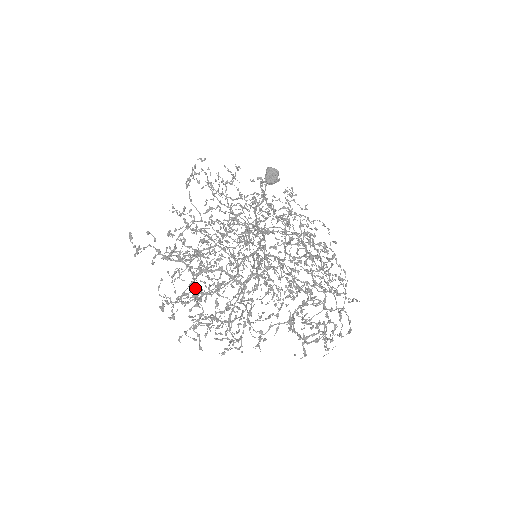
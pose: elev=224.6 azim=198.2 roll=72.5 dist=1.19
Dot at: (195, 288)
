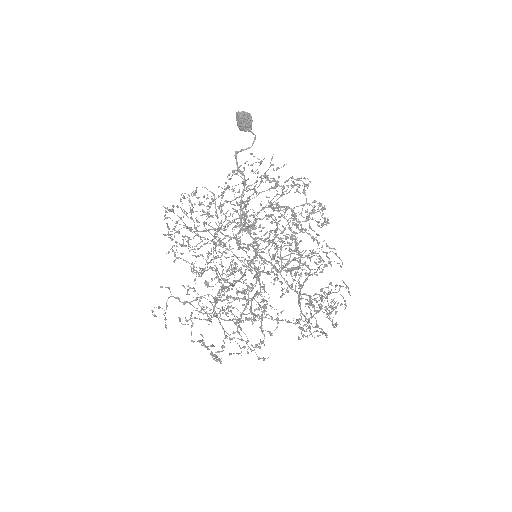
Dot at: occluded
